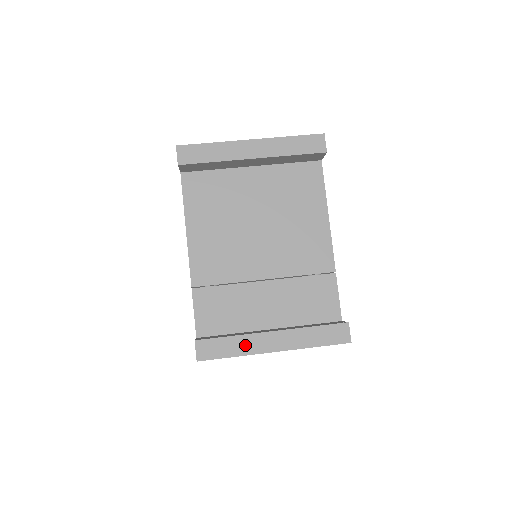
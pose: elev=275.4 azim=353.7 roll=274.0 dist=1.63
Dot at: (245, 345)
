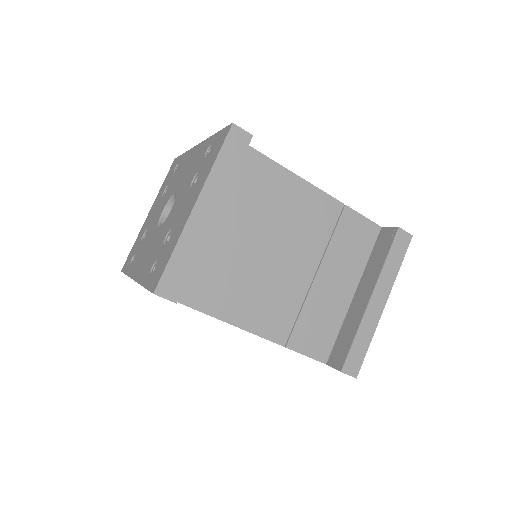
Dot at: (367, 329)
